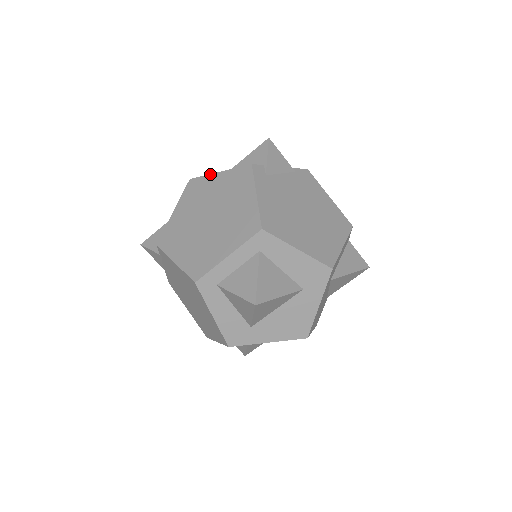
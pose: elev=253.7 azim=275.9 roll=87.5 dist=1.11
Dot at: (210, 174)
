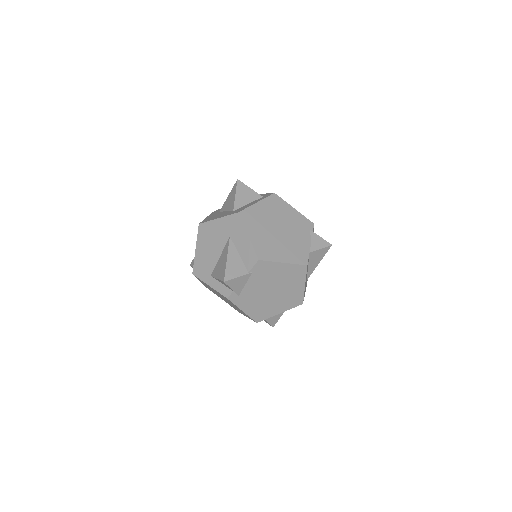
Dot at: occluded
